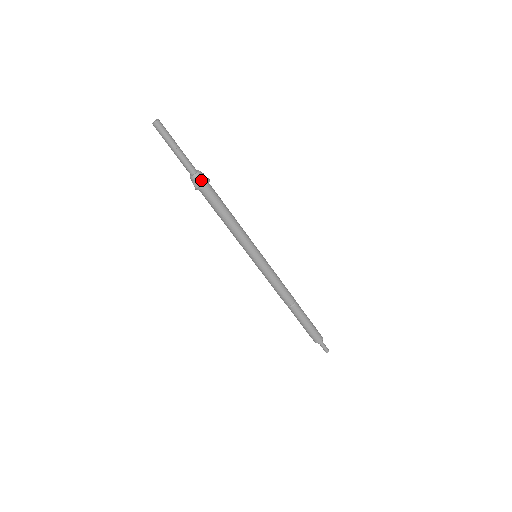
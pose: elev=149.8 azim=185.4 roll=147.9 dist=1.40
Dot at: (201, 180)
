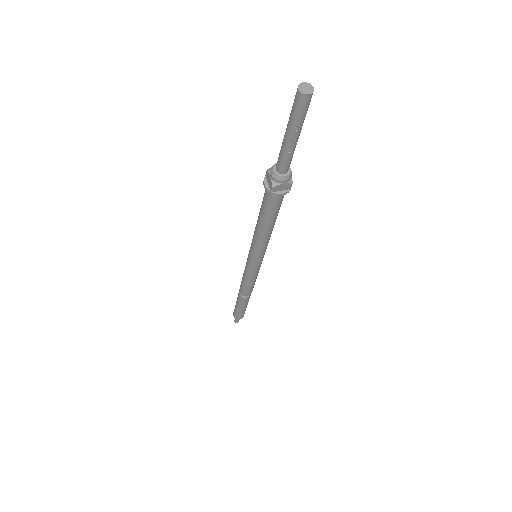
Dot at: (287, 185)
